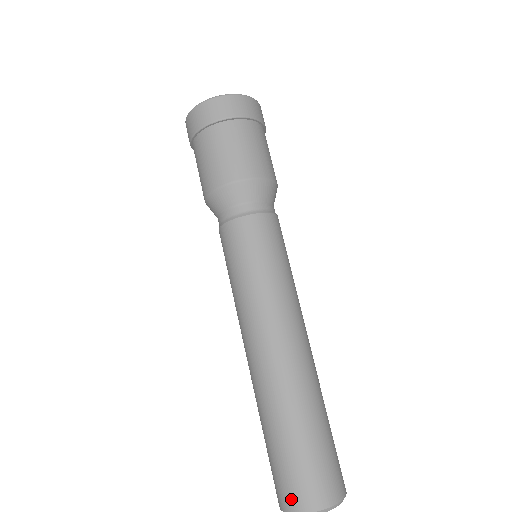
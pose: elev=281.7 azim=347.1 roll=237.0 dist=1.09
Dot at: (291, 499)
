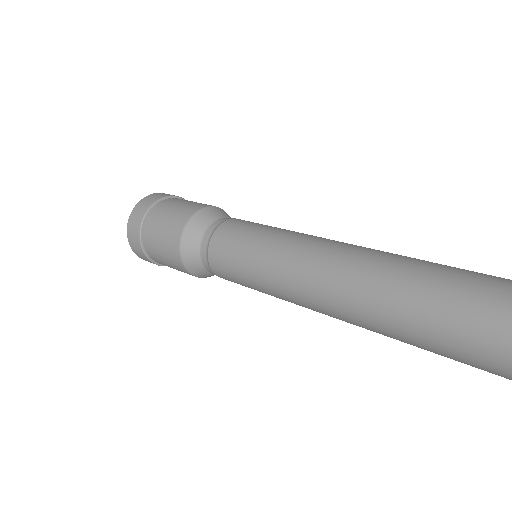
Dot at: (508, 295)
